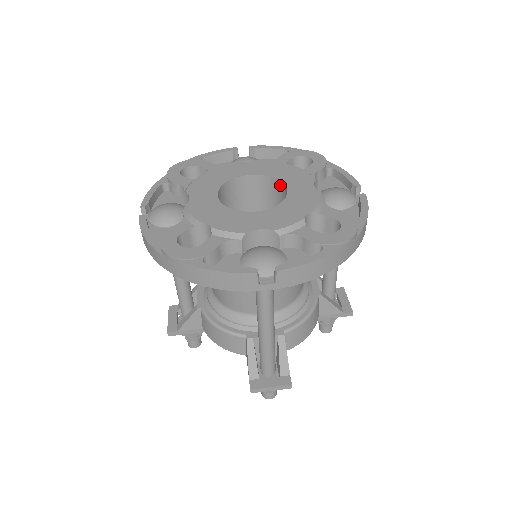
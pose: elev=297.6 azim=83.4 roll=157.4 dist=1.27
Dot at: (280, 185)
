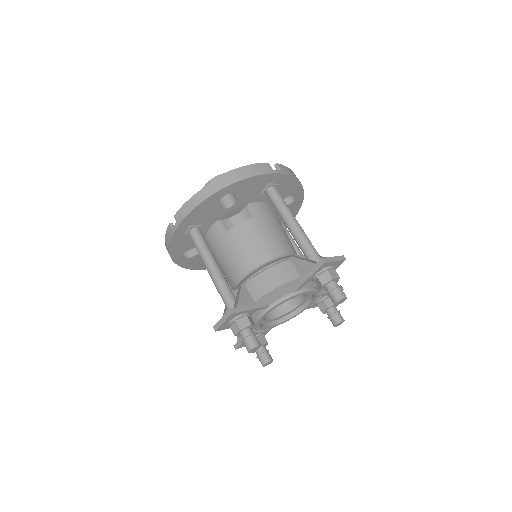
Dot at: occluded
